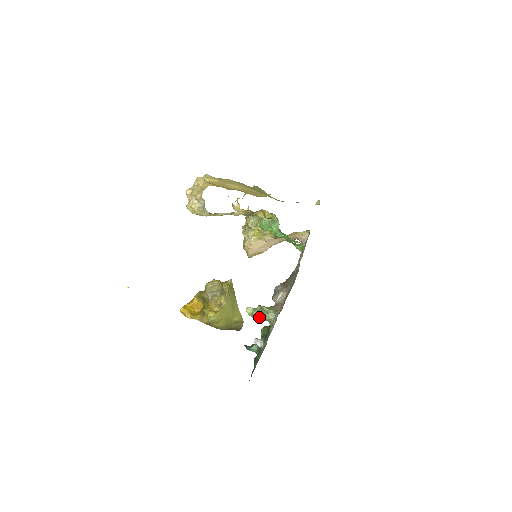
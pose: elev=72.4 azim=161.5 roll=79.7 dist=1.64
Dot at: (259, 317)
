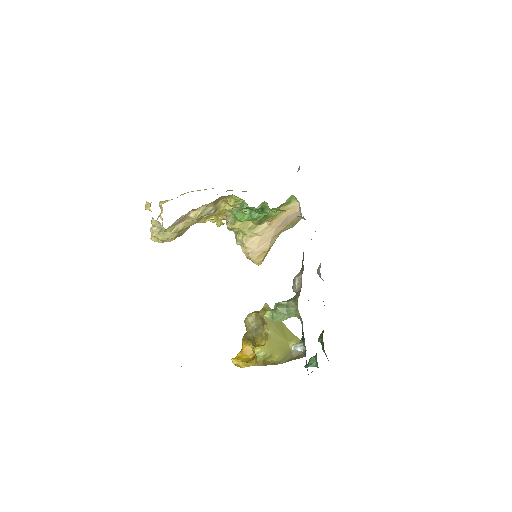
Dot at: (281, 316)
